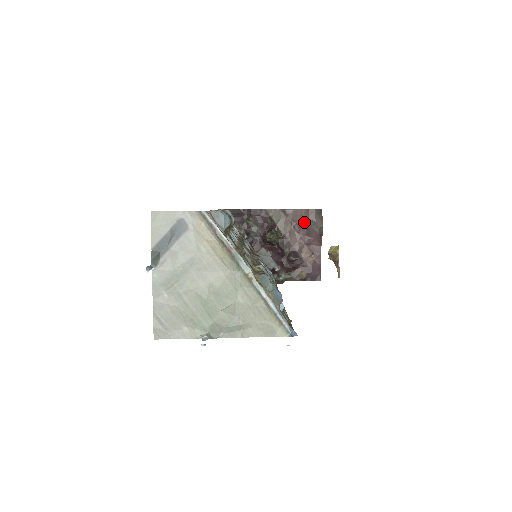
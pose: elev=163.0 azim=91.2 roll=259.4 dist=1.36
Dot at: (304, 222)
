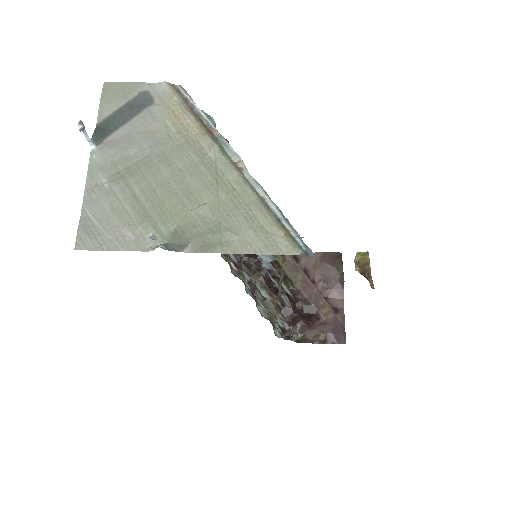
Dot at: (320, 268)
